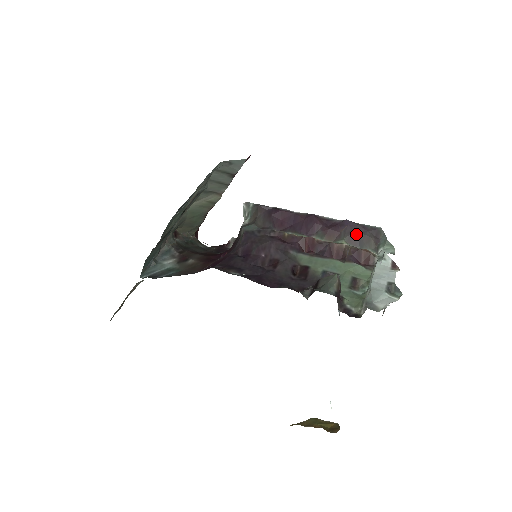
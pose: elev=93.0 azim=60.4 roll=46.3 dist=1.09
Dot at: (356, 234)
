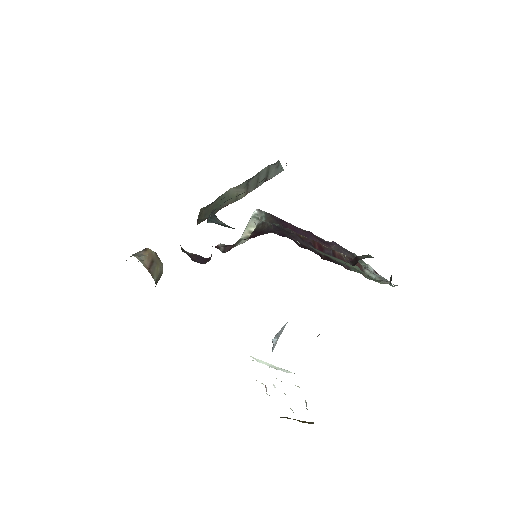
Dot at: (342, 251)
